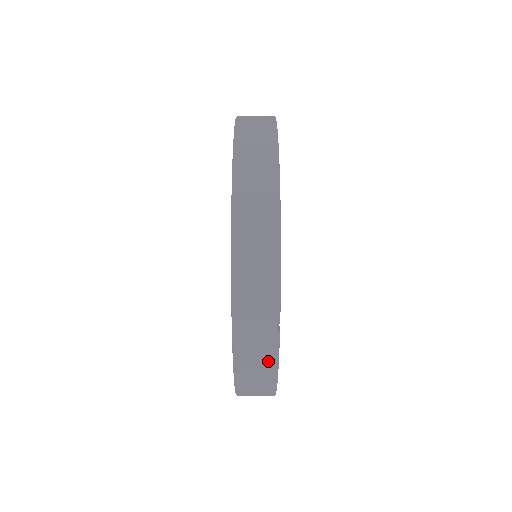
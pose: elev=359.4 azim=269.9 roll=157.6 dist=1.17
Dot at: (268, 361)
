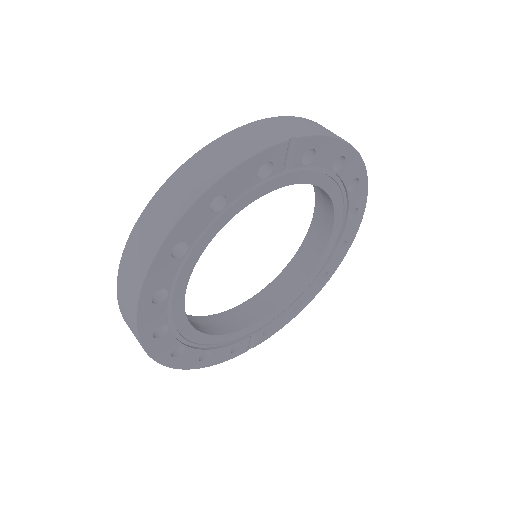
Dot at: occluded
